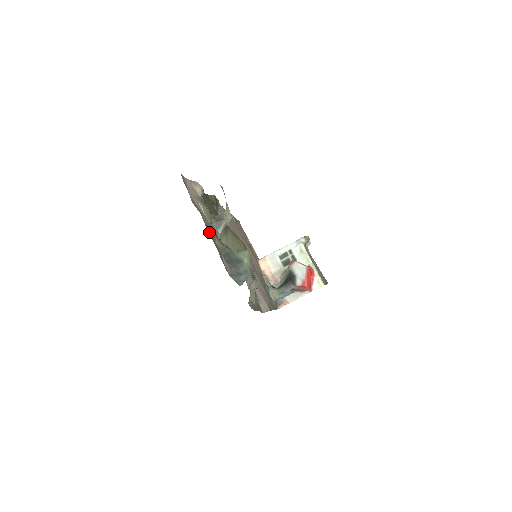
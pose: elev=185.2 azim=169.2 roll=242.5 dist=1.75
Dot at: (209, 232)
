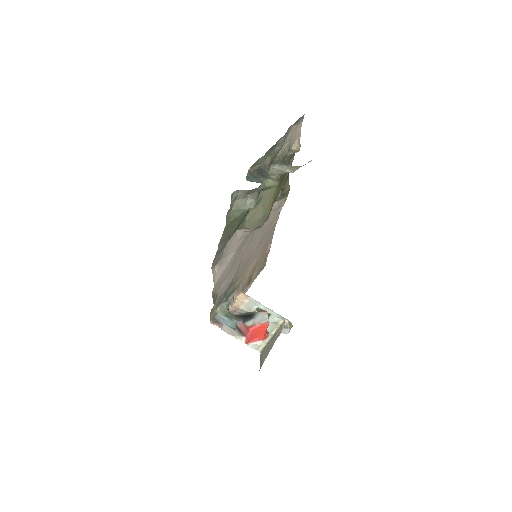
Dot at: (274, 146)
